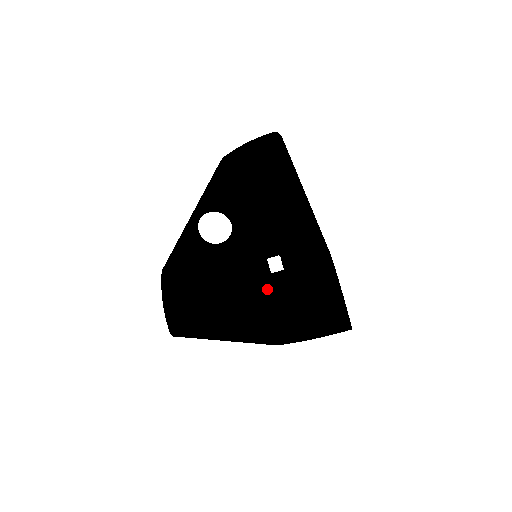
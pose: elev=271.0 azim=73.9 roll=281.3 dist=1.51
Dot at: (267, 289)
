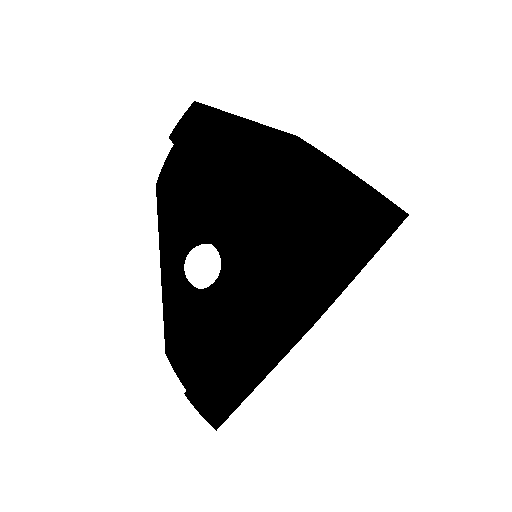
Dot at: occluded
